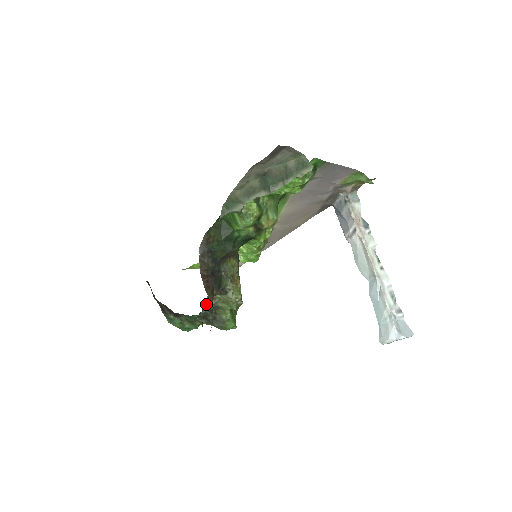
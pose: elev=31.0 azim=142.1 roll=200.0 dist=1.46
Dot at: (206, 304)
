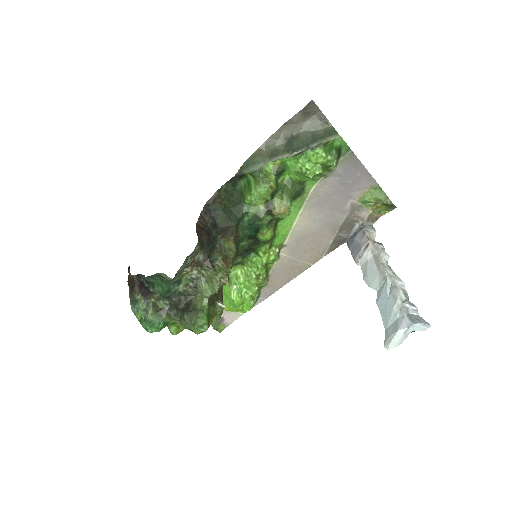
Dot at: (187, 270)
